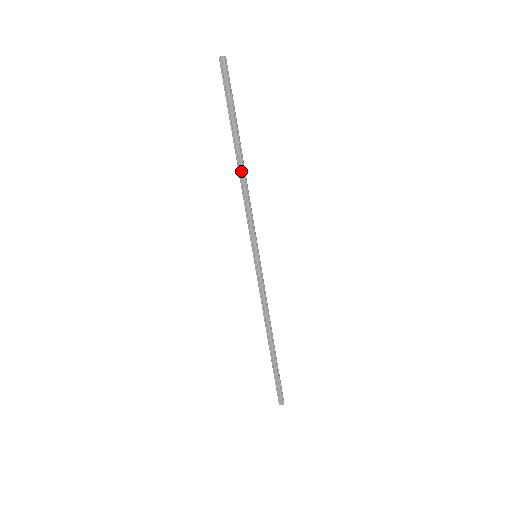
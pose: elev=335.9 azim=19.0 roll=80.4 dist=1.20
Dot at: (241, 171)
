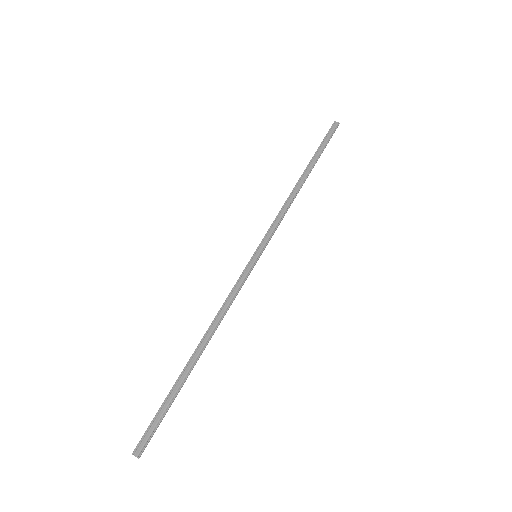
Dot at: (297, 187)
